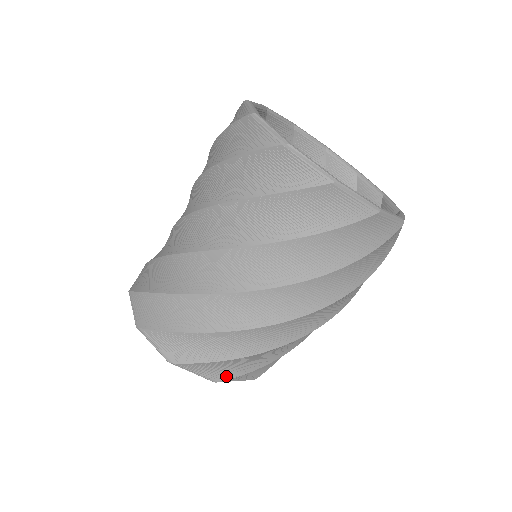
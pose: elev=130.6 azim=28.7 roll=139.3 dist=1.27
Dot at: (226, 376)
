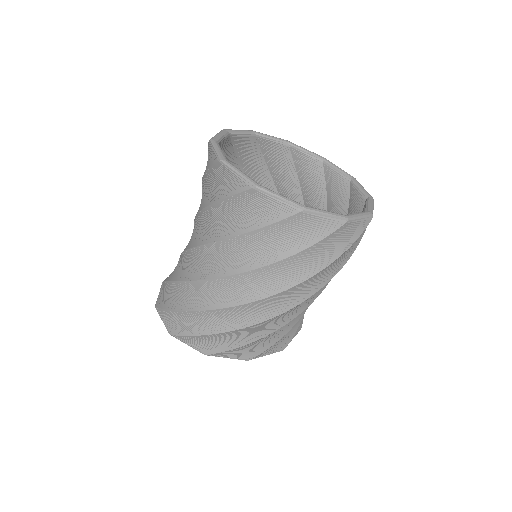
Dot at: (211, 350)
